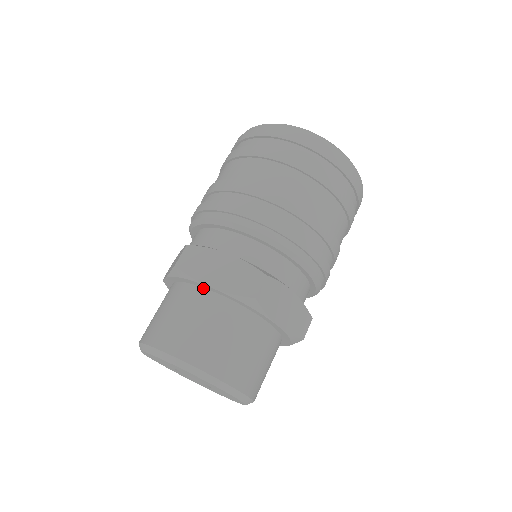
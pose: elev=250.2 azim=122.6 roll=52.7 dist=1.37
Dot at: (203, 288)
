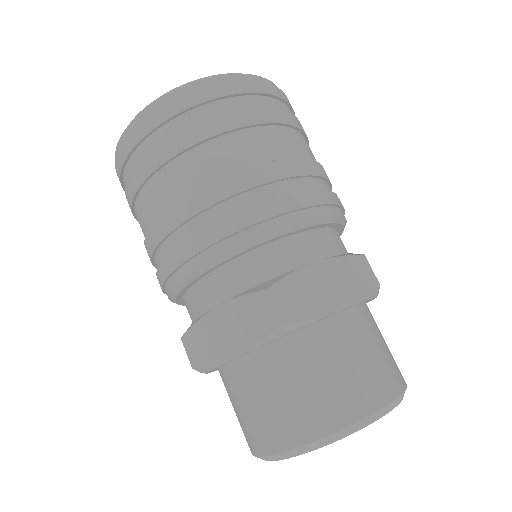
Dot at: (236, 360)
